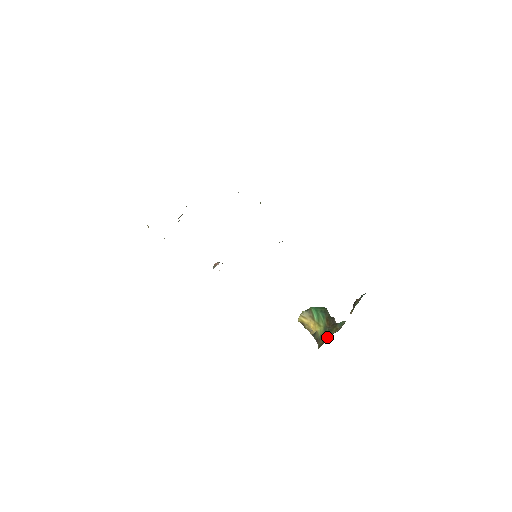
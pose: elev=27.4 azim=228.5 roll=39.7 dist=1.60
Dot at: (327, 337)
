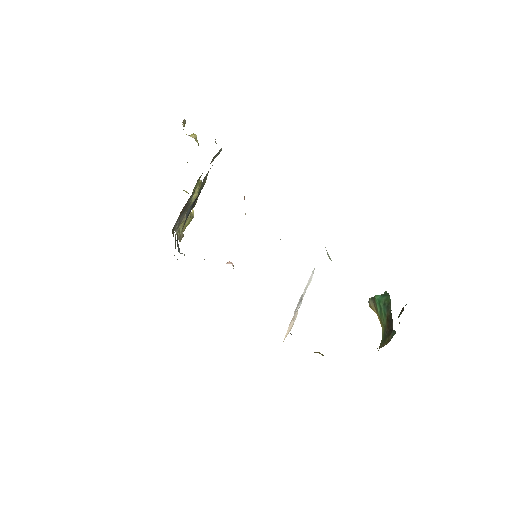
Dot at: occluded
